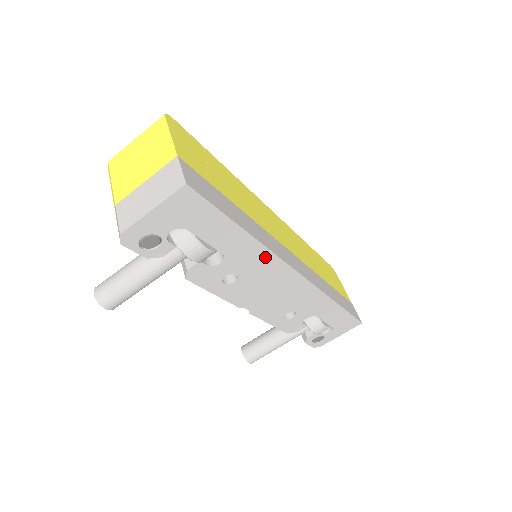
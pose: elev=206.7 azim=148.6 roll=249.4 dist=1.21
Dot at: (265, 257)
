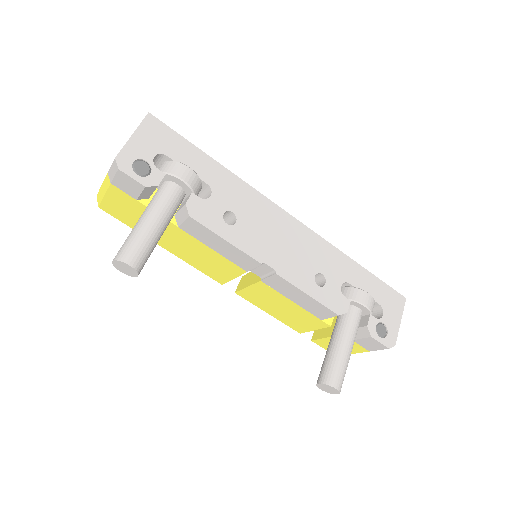
Dot at: (246, 191)
